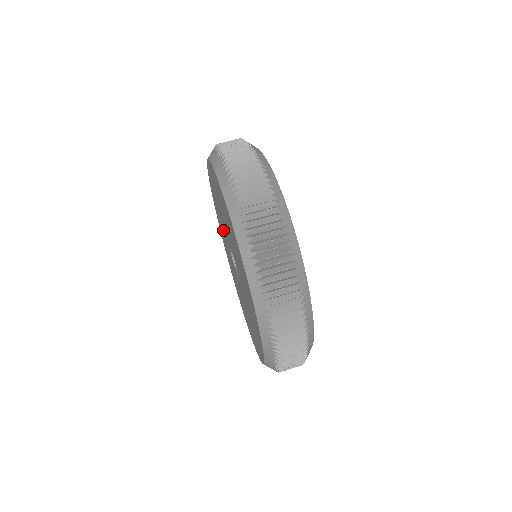
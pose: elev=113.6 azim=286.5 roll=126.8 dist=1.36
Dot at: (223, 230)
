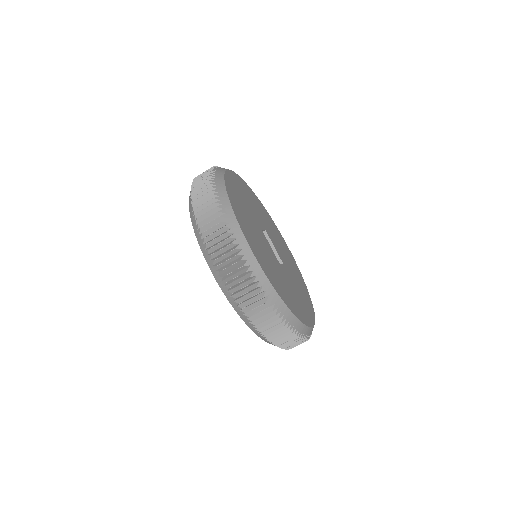
Dot at: occluded
